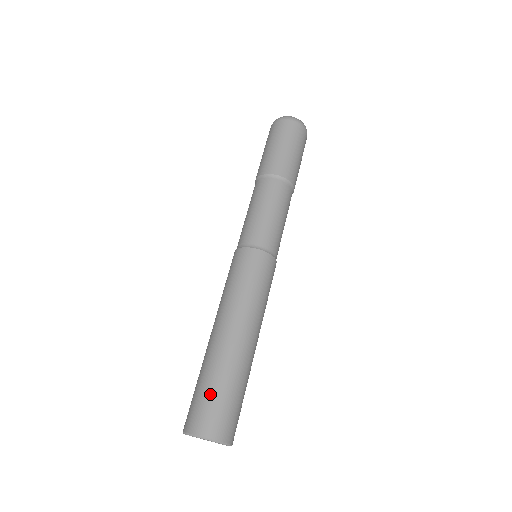
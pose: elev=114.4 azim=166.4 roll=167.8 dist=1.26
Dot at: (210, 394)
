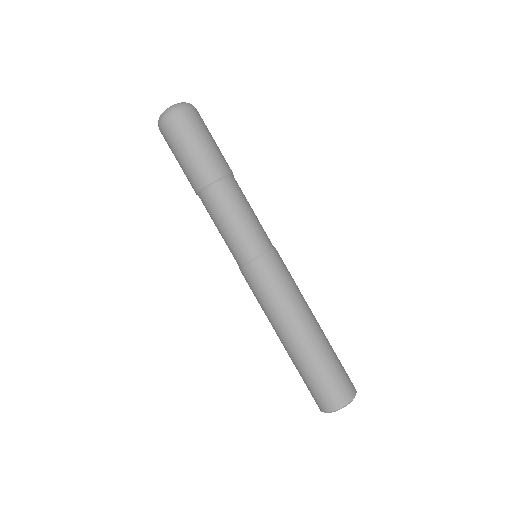
Dot at: (307, 385)
